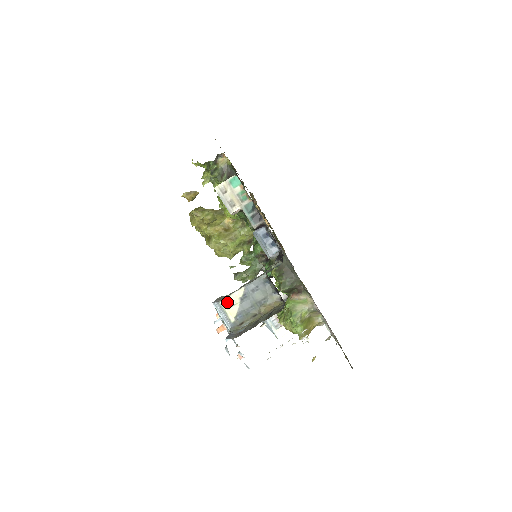
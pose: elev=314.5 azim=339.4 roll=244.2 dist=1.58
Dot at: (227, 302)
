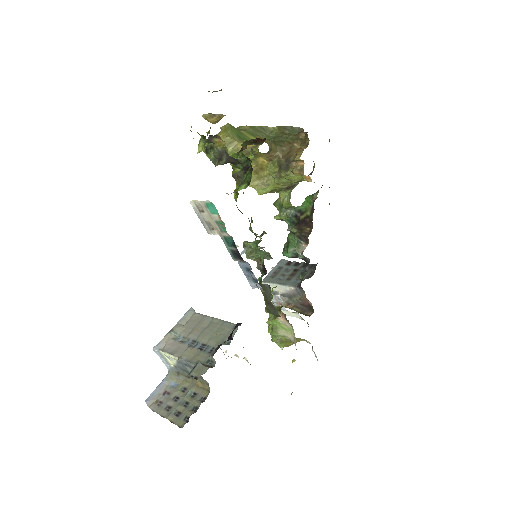
Dot at: (166, 355)
